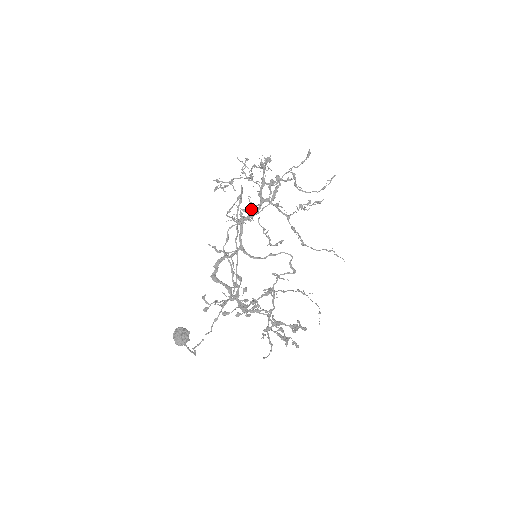
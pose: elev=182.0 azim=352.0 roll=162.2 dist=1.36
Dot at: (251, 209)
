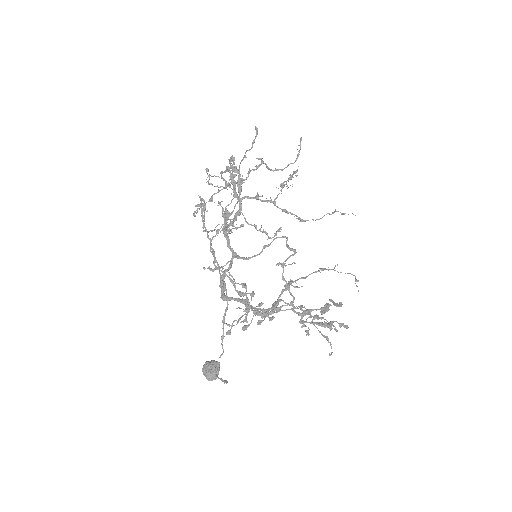
Dot at: (223, 213)
